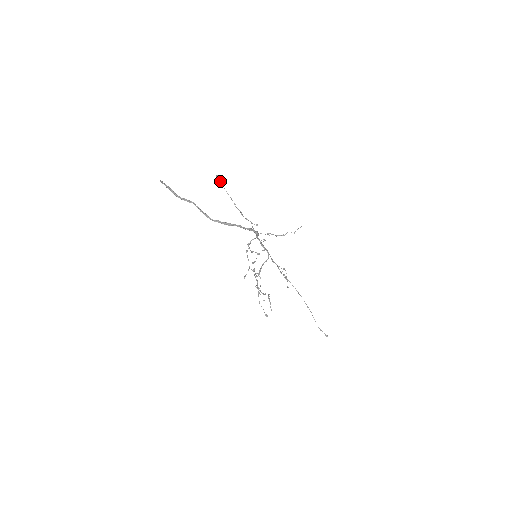
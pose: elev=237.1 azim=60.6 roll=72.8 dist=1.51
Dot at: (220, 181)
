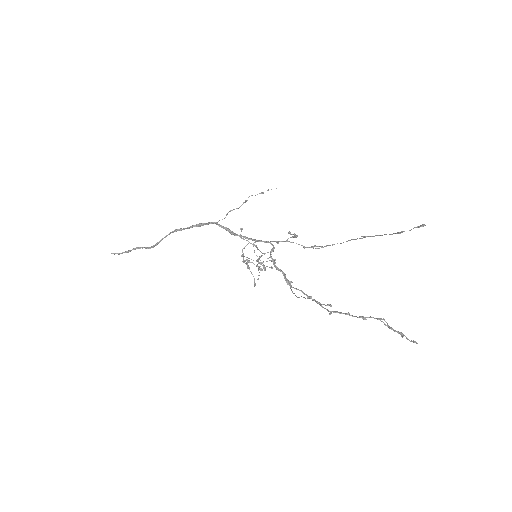
Dot at: occluded
